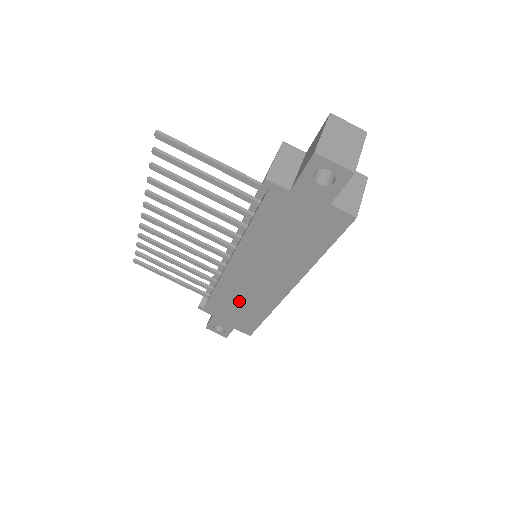
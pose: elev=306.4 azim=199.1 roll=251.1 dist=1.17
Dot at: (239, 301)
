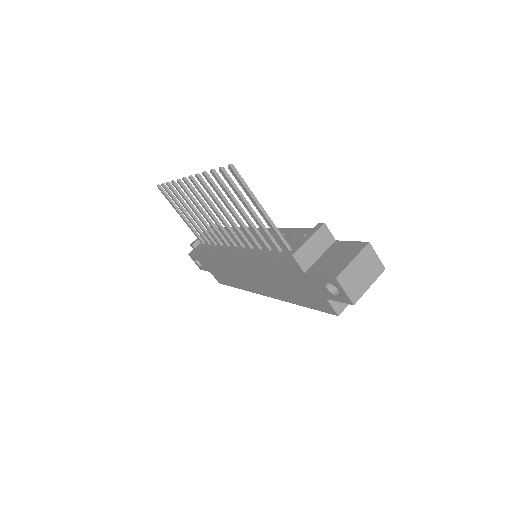
Dot at: (225, 268)
